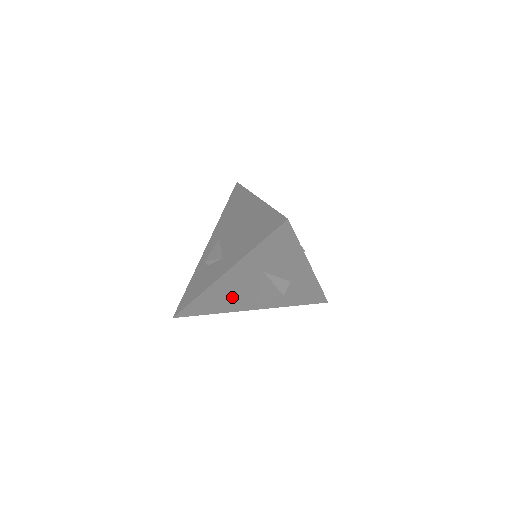
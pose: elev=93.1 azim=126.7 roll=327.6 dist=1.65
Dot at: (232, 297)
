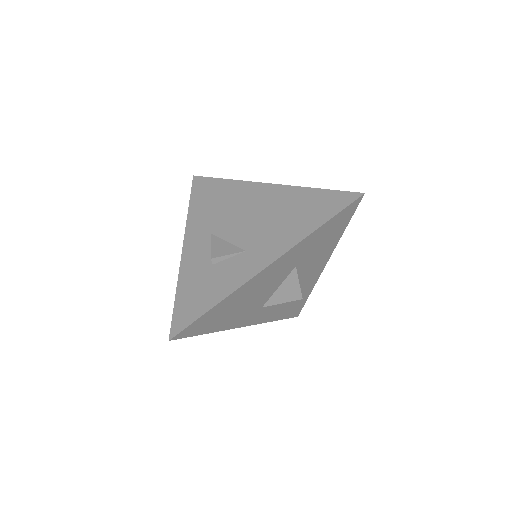
Dot at: (245, 305)
